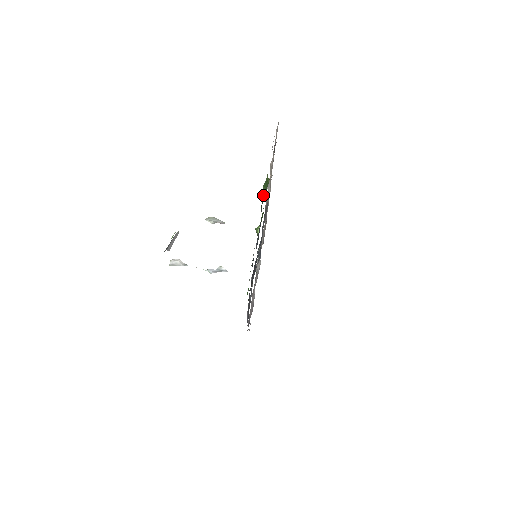
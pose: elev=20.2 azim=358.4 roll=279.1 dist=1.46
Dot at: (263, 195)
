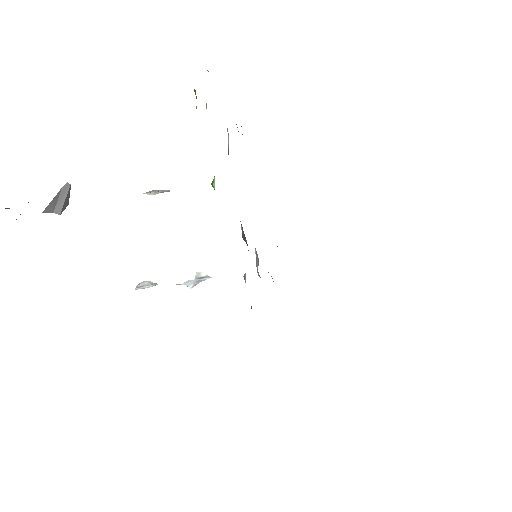
Dot at: occluded
